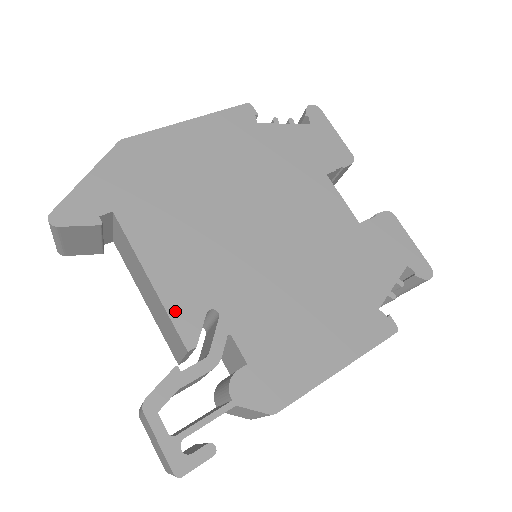
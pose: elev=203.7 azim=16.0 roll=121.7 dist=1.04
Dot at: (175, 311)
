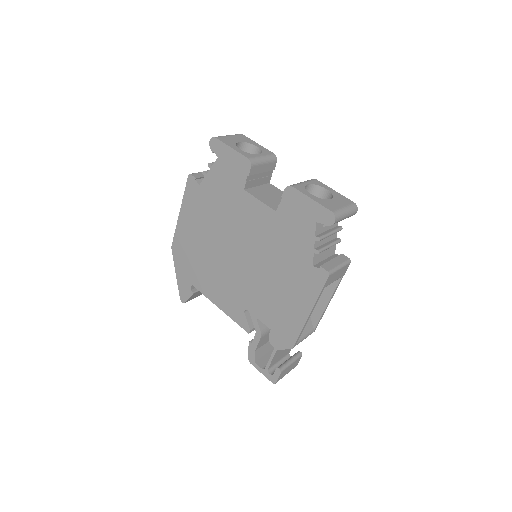
Dot at: (235, 318)
